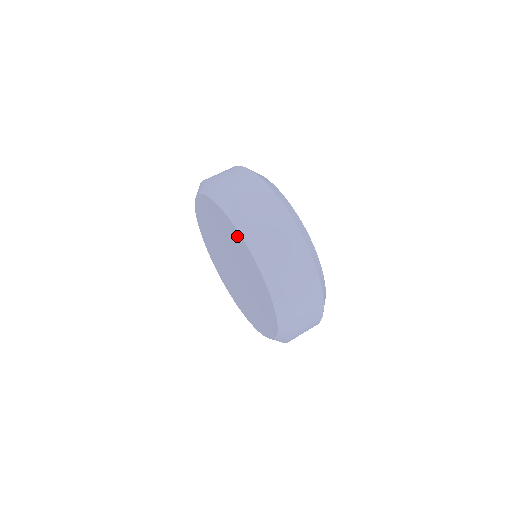
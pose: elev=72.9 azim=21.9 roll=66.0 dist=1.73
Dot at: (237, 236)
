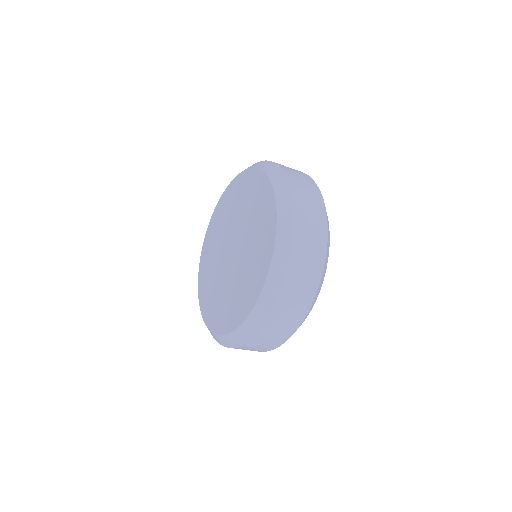
Dot at: (262, 272)
